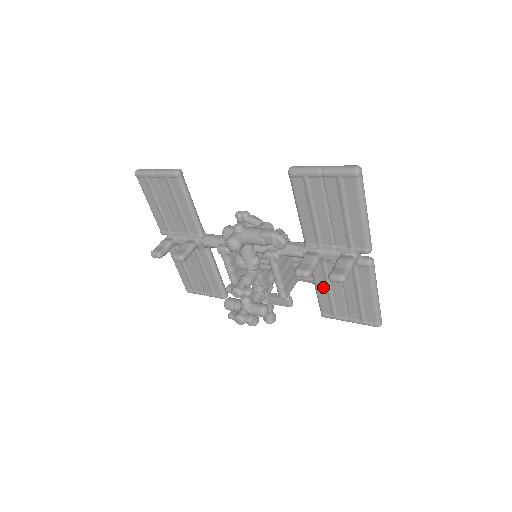
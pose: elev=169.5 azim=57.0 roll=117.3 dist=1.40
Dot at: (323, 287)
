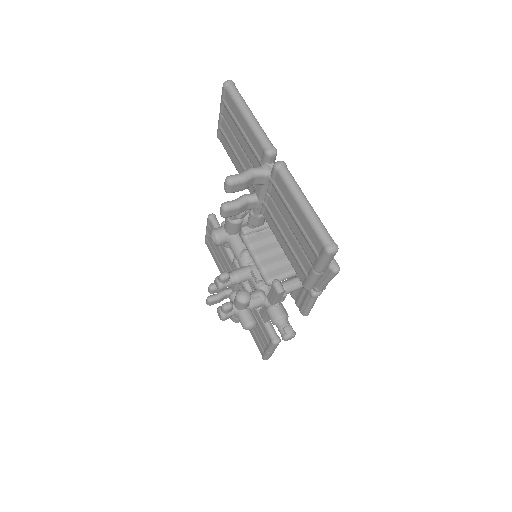
Dot at: (282, 241)
